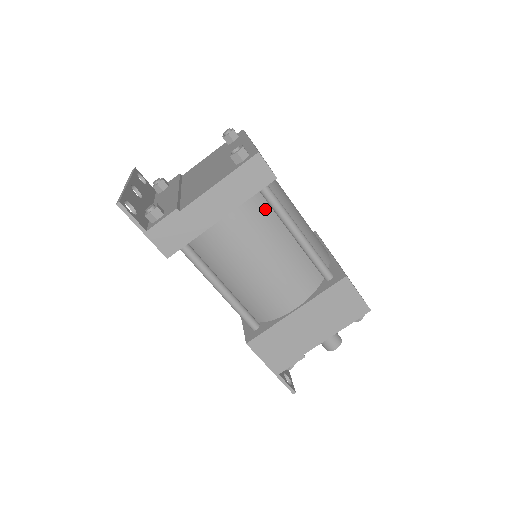
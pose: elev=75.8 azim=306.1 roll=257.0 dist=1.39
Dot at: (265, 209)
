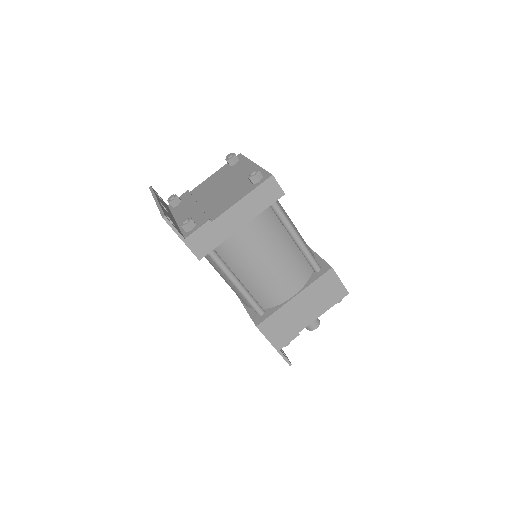
Dot at: (272, 218)
